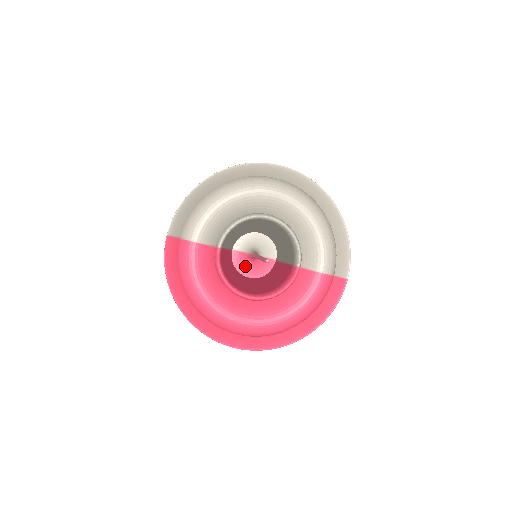
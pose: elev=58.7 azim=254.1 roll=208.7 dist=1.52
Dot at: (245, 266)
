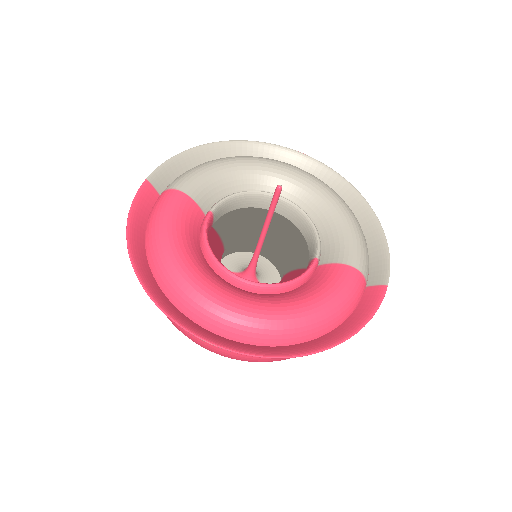
Dot at: occluded
